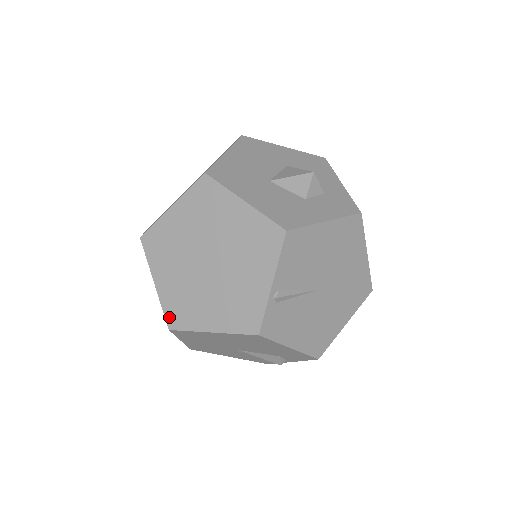
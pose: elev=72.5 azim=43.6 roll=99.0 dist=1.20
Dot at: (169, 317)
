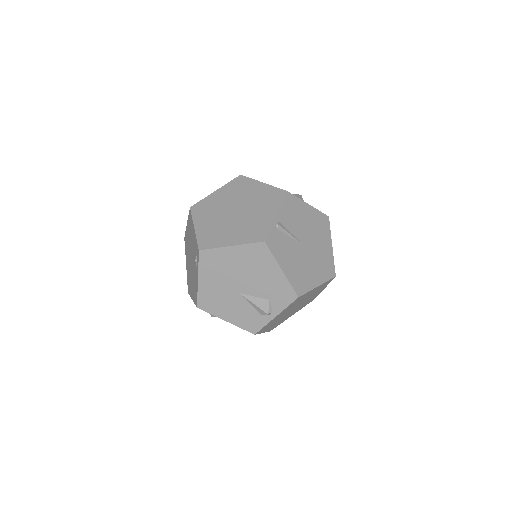
Dot at: (201, 243)
